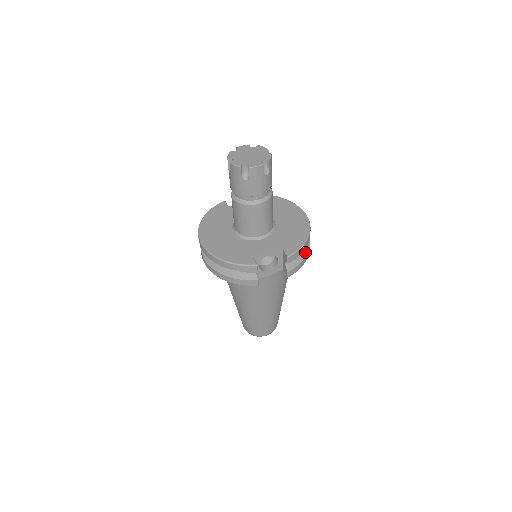
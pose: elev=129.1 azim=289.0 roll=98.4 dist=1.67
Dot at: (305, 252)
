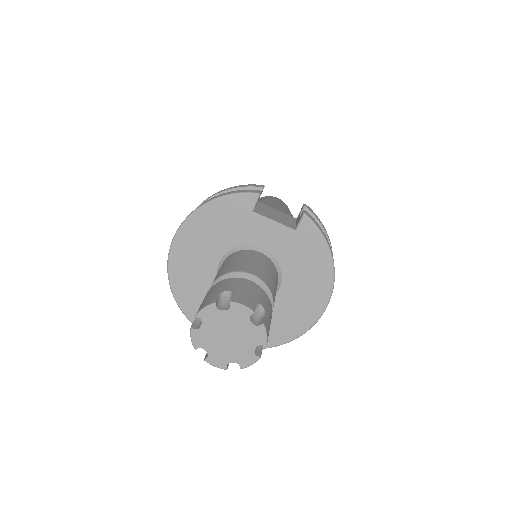
Dot at: occluded
